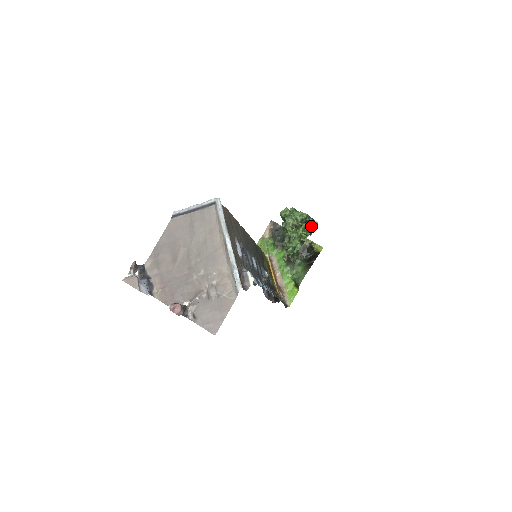
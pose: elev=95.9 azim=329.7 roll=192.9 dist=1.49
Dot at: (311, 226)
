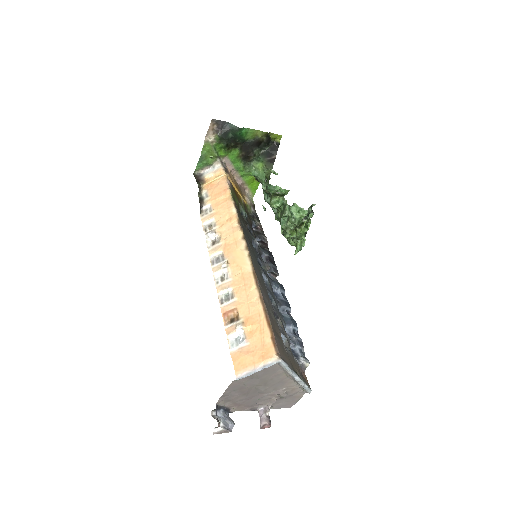
Dot at: (311, 216)
